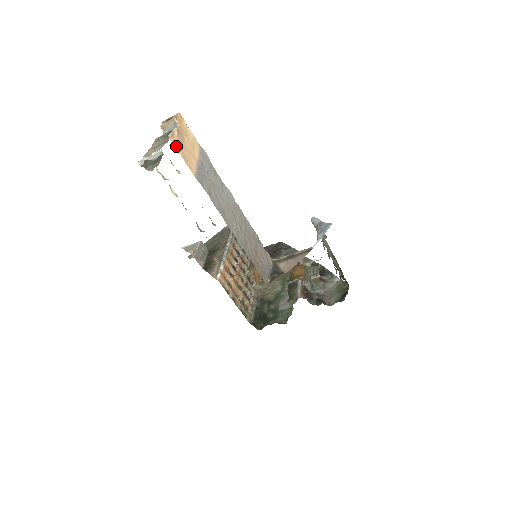
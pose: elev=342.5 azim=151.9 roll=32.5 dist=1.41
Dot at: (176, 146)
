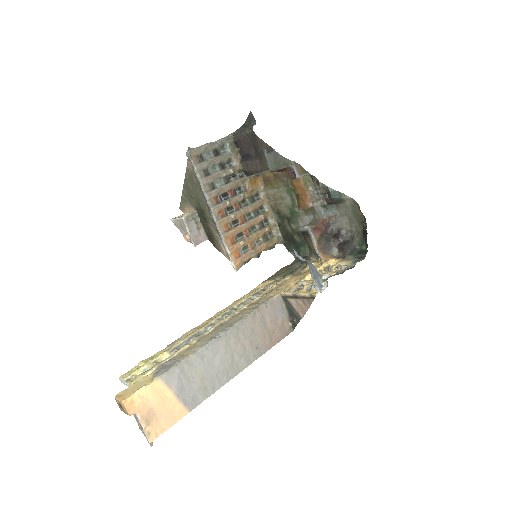
Dot at: (159, 432)
